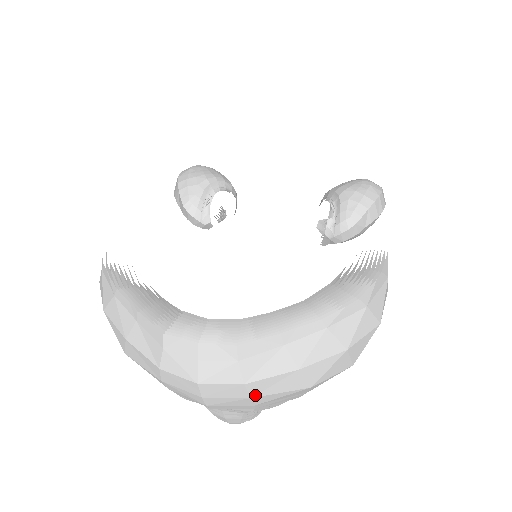
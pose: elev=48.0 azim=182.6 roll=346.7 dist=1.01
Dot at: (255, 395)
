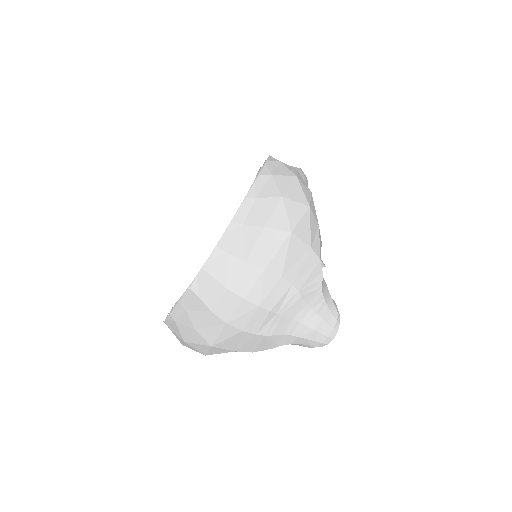
Dot at: (264, 265)
